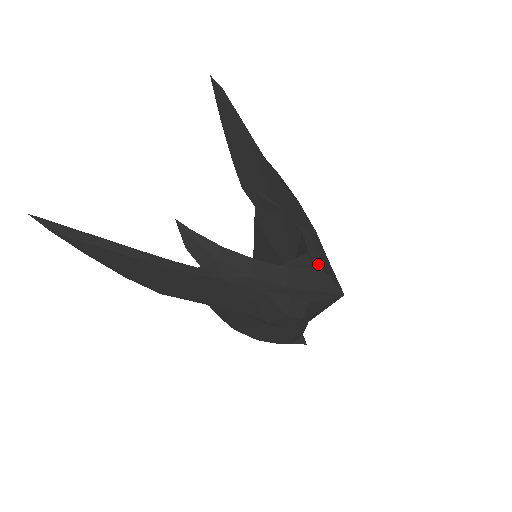
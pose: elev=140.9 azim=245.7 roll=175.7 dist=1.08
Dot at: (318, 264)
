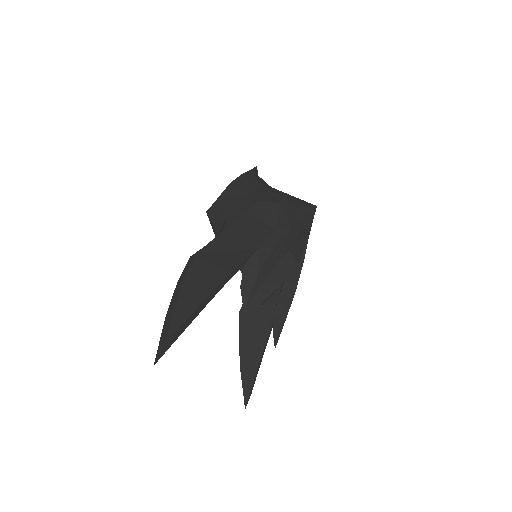
Dot at: (306, 234)
